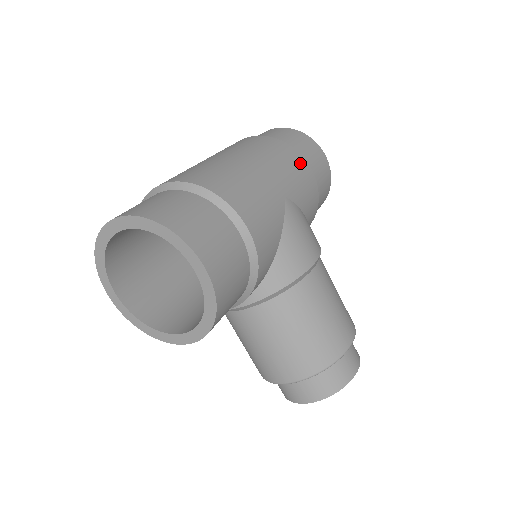
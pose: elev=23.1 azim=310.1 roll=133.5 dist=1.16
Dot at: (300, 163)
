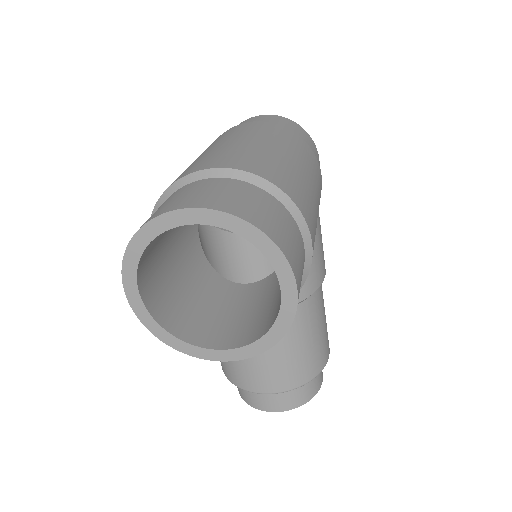
Dot at: (318, 167)
